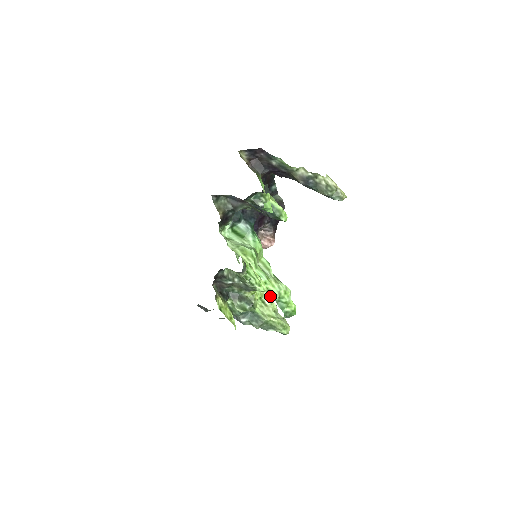
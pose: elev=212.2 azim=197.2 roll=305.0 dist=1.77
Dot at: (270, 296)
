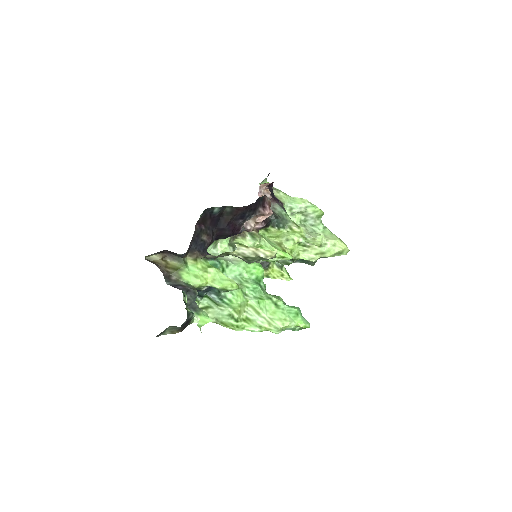
Dot at: (316, 212)
